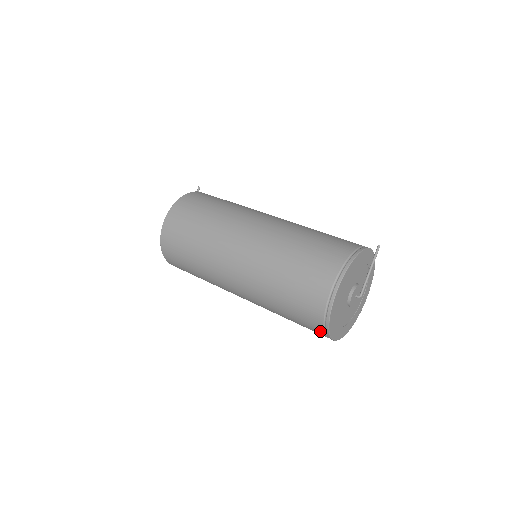
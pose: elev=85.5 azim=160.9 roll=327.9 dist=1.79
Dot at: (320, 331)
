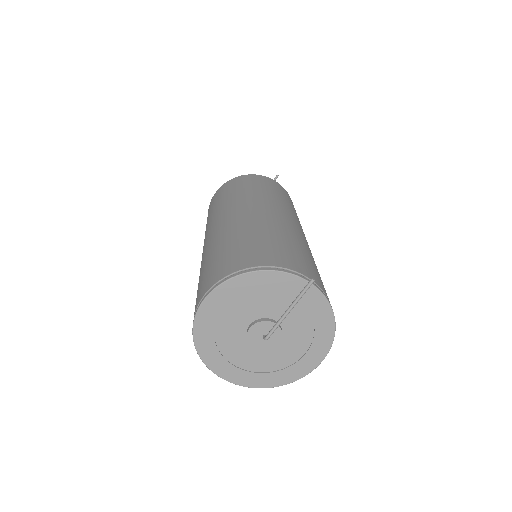
Dot at: occluded
